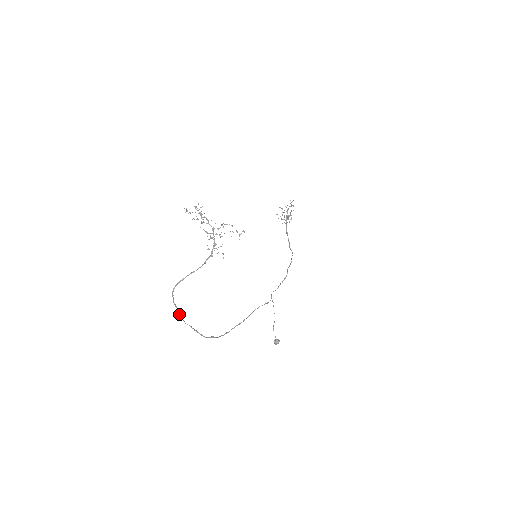
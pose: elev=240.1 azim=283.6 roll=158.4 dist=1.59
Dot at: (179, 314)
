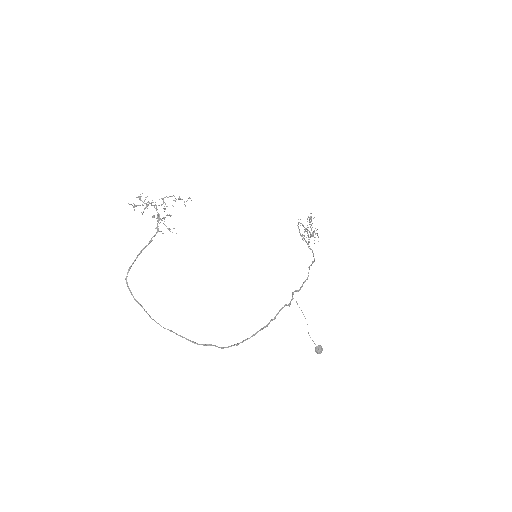
Dot at: occluded
